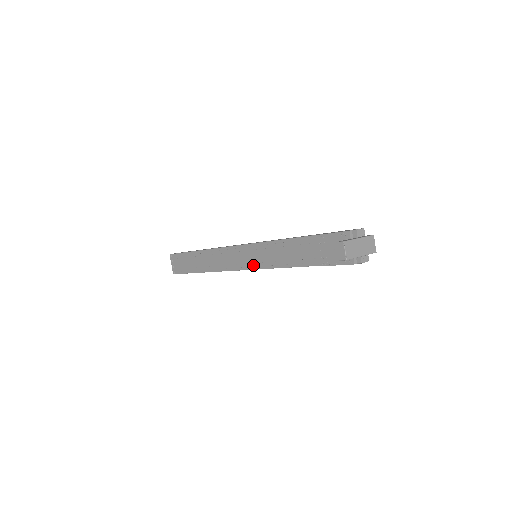
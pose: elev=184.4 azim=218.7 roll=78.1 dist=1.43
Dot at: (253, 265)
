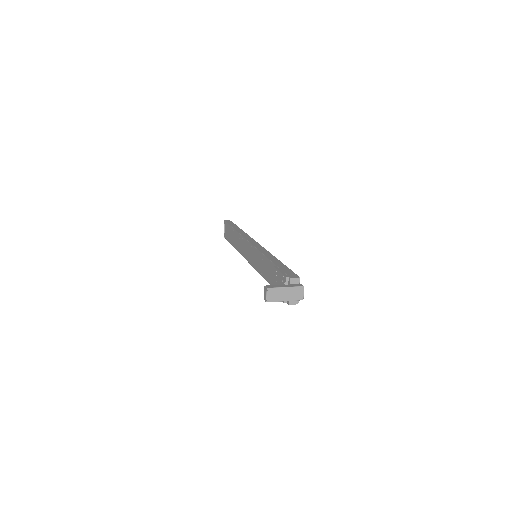
Dot at: (252, 262)
